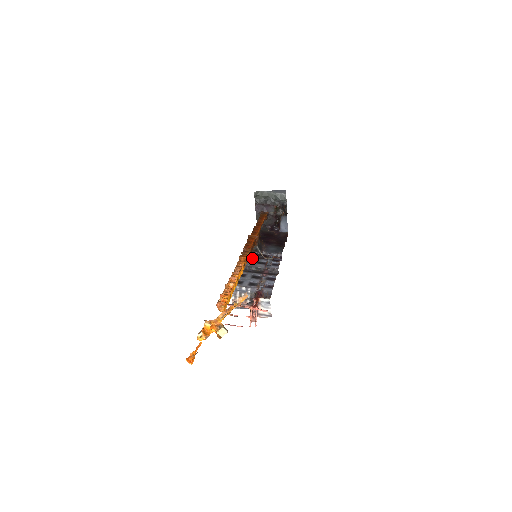
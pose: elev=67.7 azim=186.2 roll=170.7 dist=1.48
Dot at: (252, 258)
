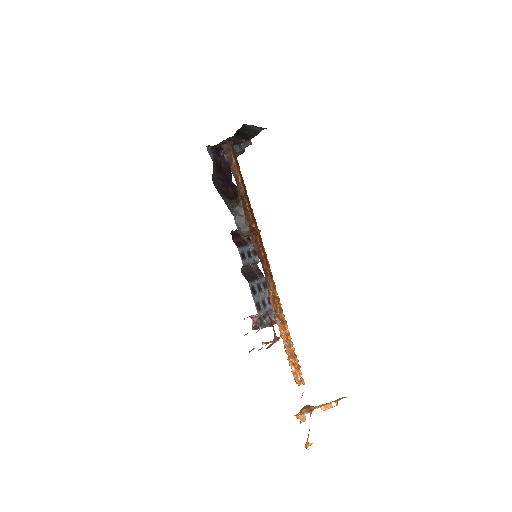
Dot at: (242, 247)
